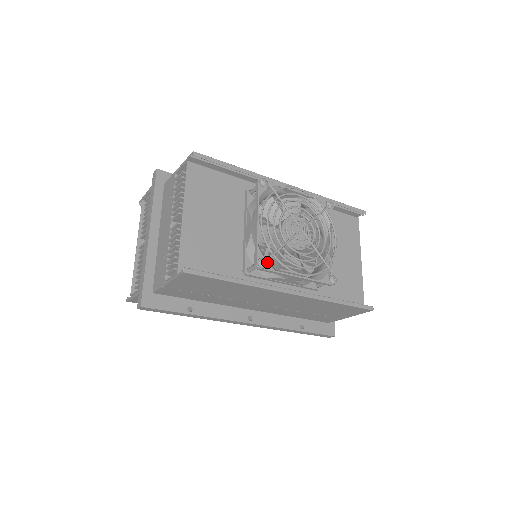
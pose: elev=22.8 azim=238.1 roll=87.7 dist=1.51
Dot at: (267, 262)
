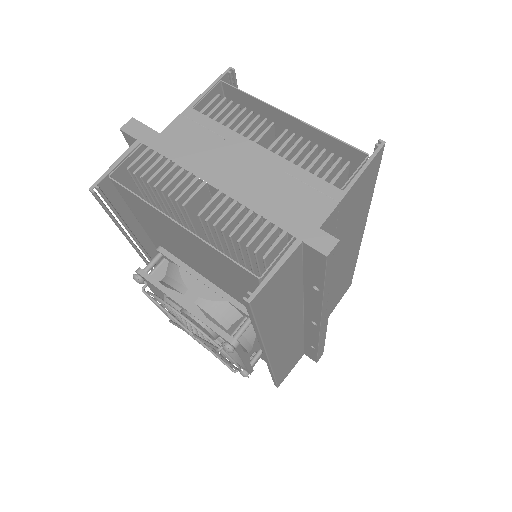
Dot at: occluded
